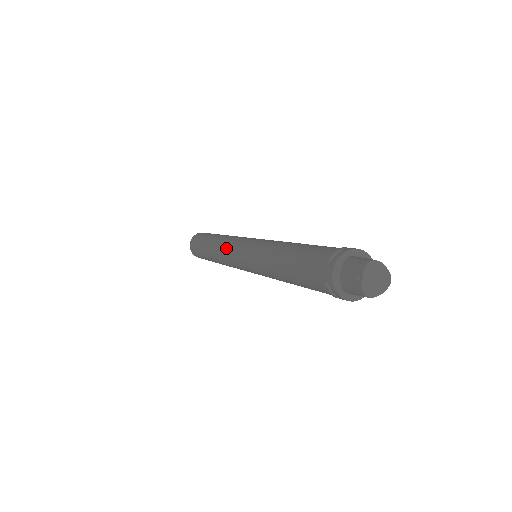
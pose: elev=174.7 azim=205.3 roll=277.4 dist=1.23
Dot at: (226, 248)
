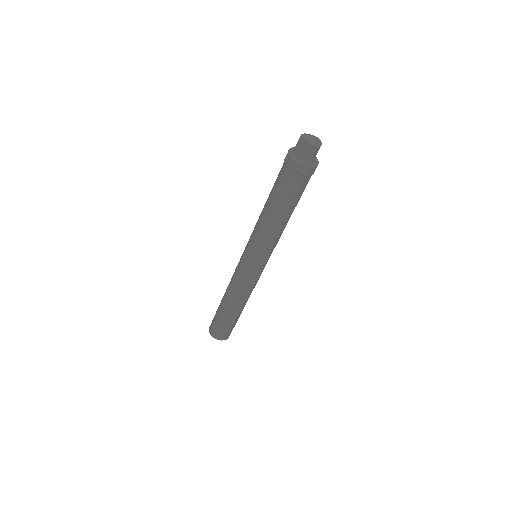
Dot at: (236, 278)
